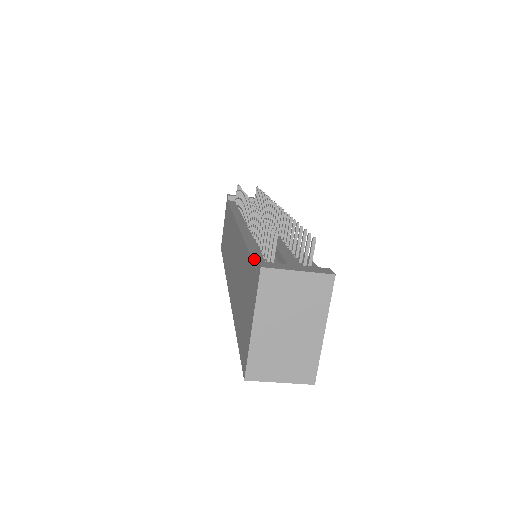
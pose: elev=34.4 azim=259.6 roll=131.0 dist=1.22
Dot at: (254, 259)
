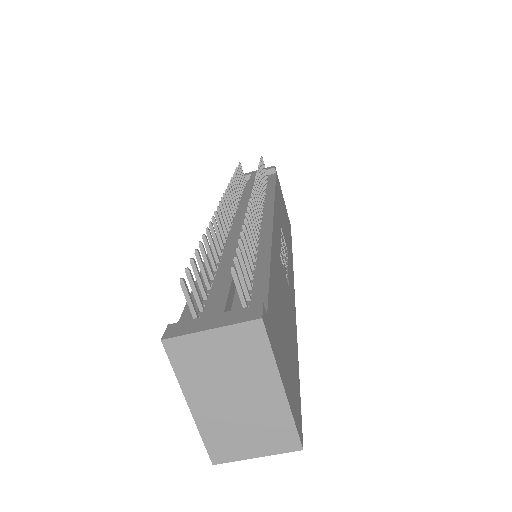
Dot at: (187, 307)
